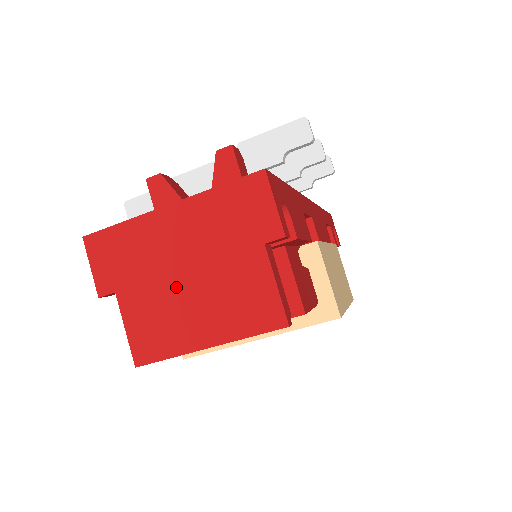
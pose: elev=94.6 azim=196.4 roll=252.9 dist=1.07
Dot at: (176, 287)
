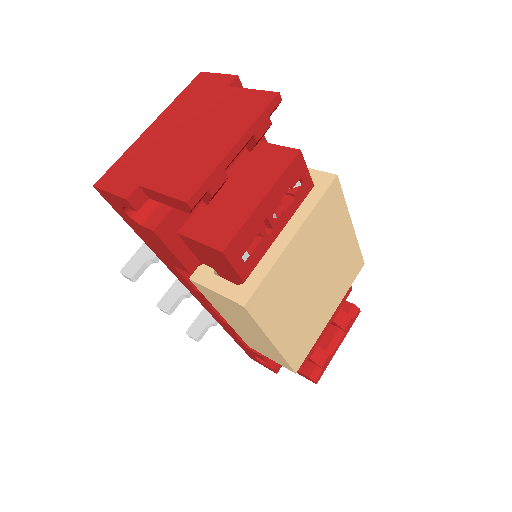
Dot at: (185, 144)
